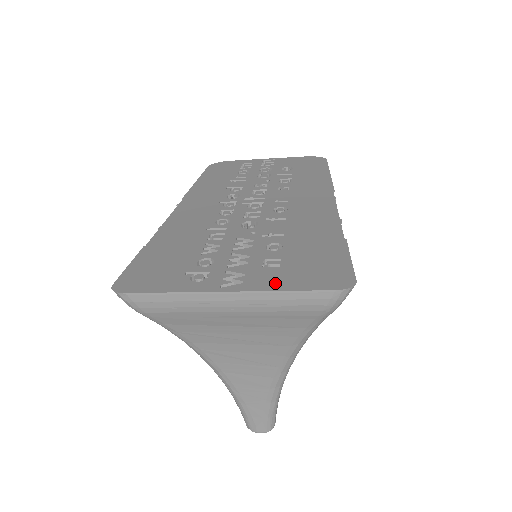
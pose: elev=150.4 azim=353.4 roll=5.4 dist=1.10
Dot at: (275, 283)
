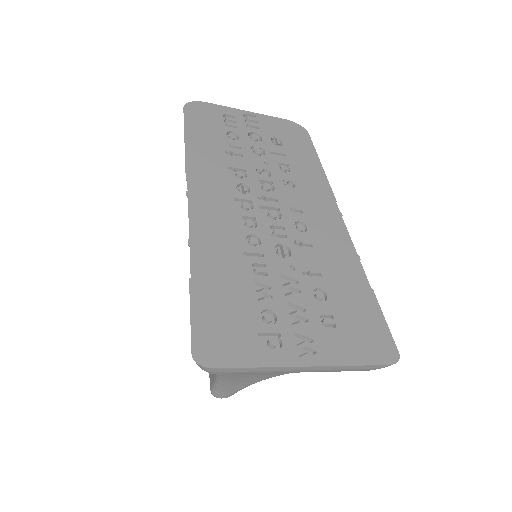
Dot at: (343, 354)
